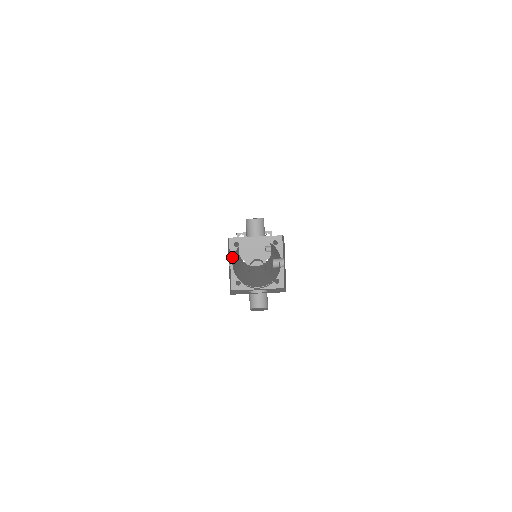
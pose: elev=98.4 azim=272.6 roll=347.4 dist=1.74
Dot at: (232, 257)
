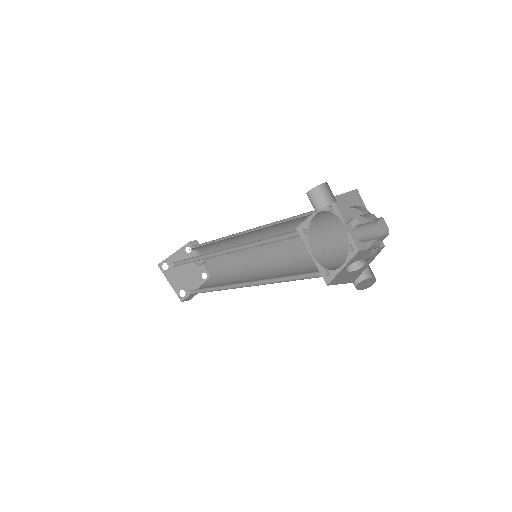
Dot at: (309, 248)
